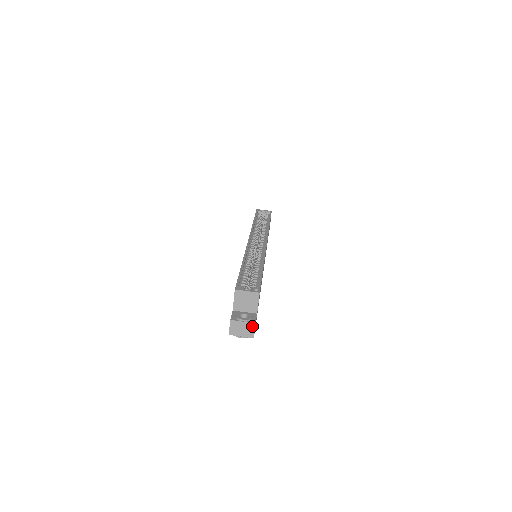
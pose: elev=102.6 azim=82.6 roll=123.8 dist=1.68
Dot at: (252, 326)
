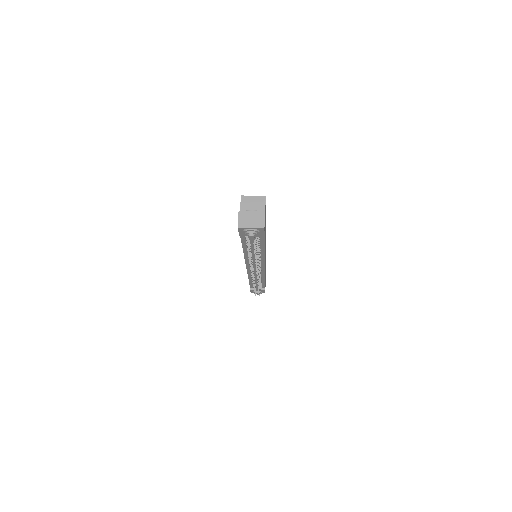
Dot at: (261, 215)
